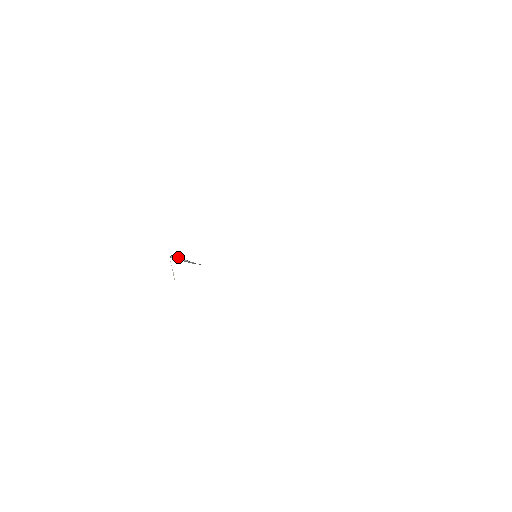
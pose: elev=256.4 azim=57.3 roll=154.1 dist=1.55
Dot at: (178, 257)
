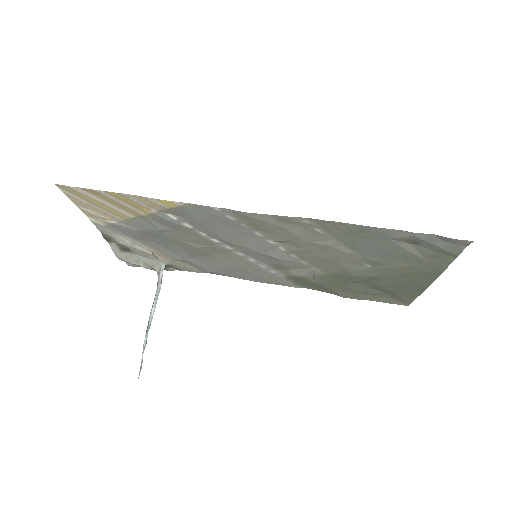
Dot at: occluded
